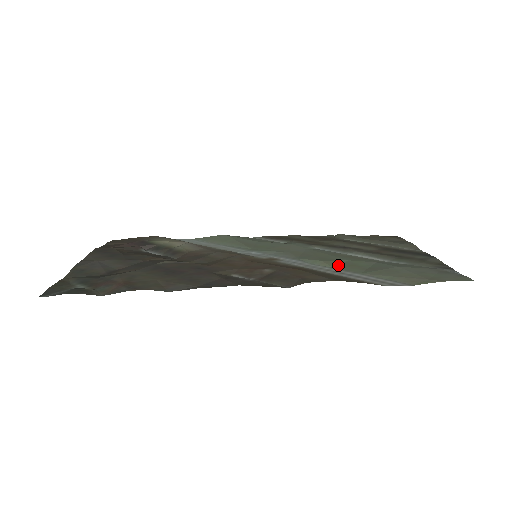
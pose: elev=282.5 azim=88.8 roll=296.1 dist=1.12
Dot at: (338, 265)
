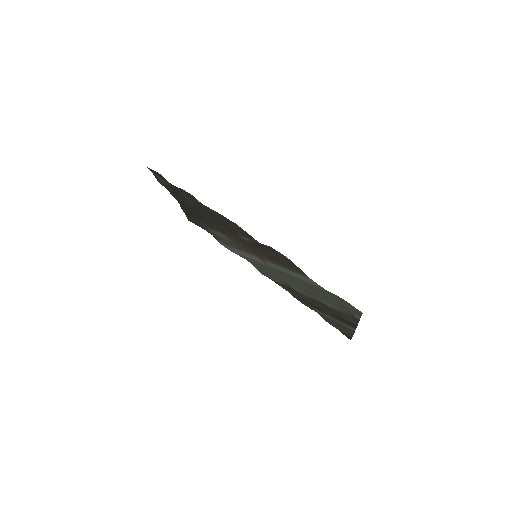
Dot at: (296, 279)
